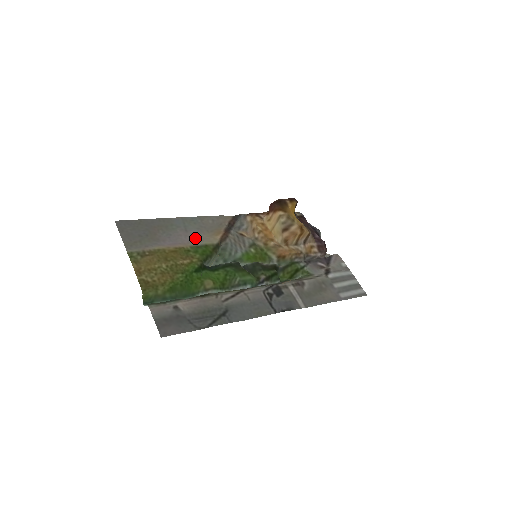
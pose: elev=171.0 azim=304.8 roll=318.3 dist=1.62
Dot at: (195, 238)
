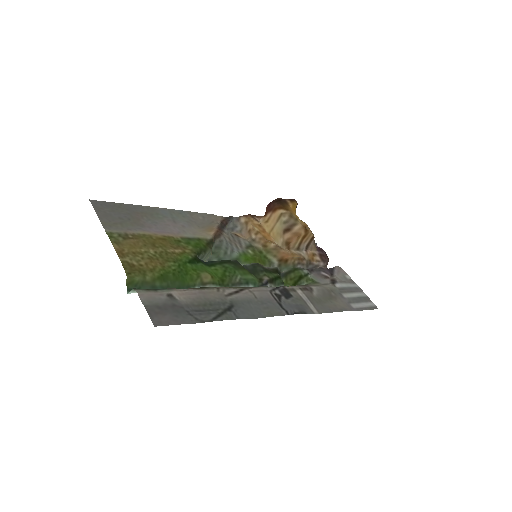
Dot at: (185, 230)
